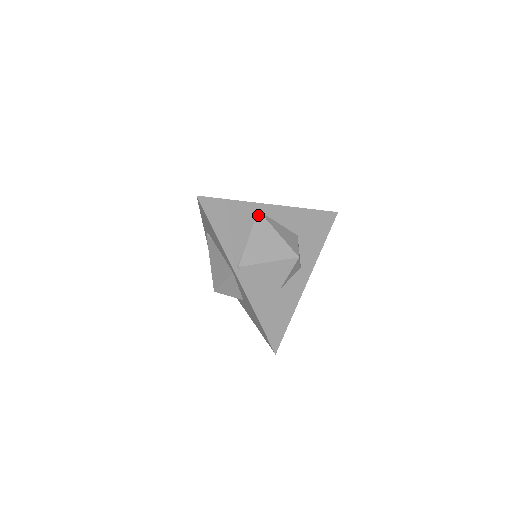
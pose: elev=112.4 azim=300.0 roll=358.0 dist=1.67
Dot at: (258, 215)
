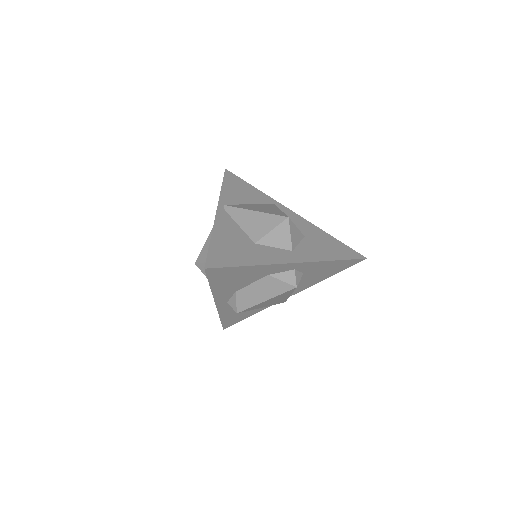
Dot at: (271, 204)
